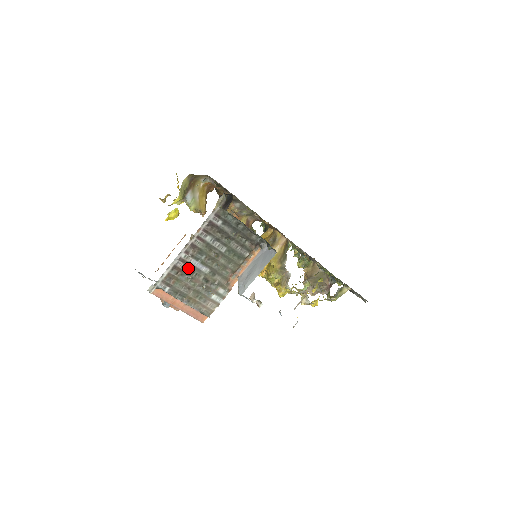
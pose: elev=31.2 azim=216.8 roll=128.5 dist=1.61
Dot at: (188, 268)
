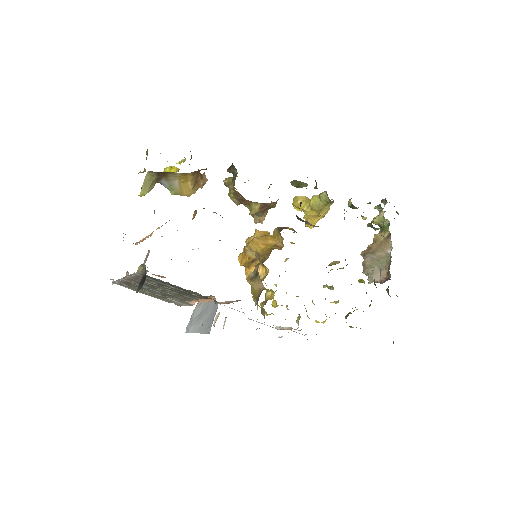
Dot at: (137, 286)
